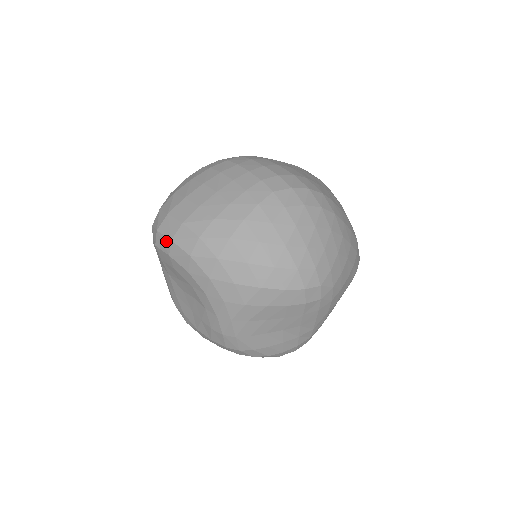
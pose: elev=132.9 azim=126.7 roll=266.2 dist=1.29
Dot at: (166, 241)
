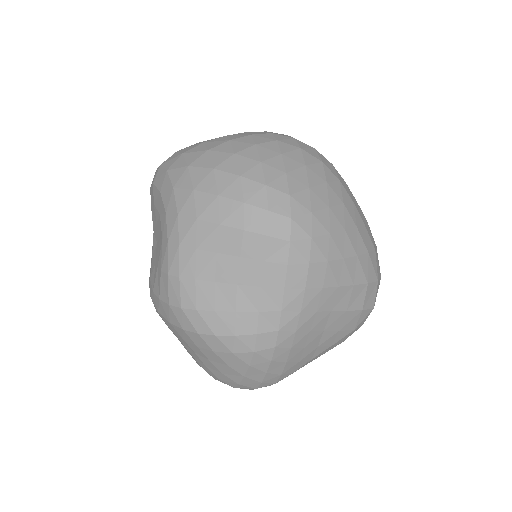
Dot at: (157, 171)
